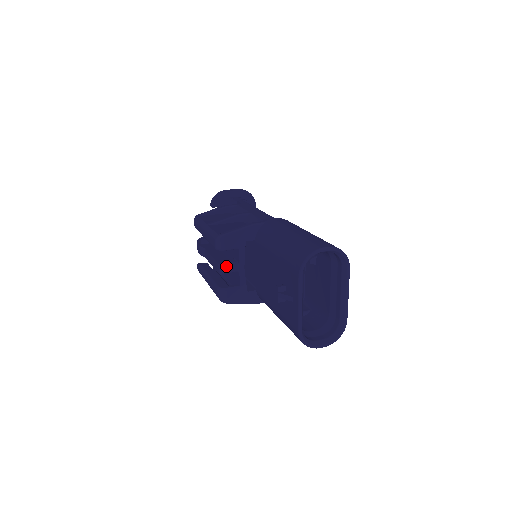
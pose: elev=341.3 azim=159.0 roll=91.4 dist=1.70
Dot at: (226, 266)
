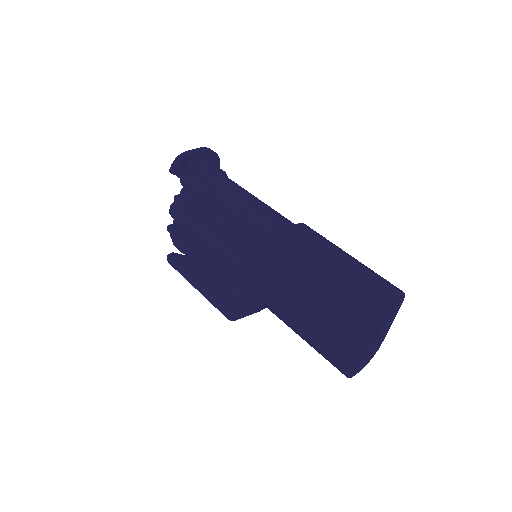
Dot at: (242, 286)
